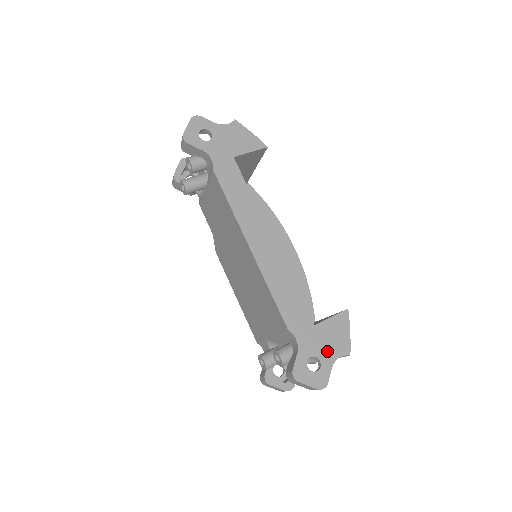
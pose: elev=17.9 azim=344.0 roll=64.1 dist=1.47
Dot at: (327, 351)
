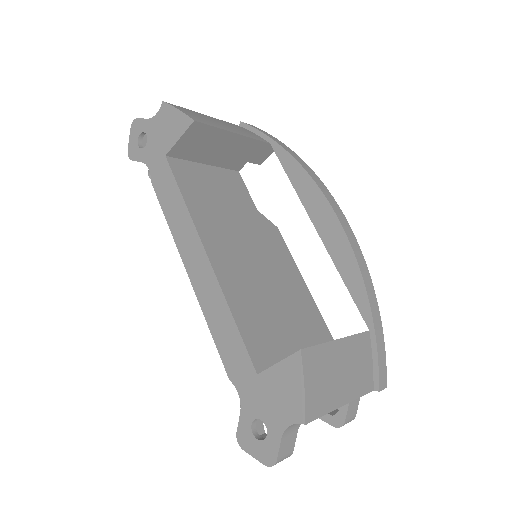
Dot at: (274, 414)
